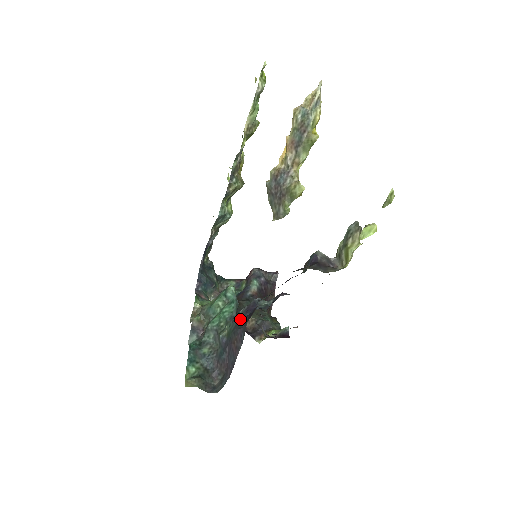
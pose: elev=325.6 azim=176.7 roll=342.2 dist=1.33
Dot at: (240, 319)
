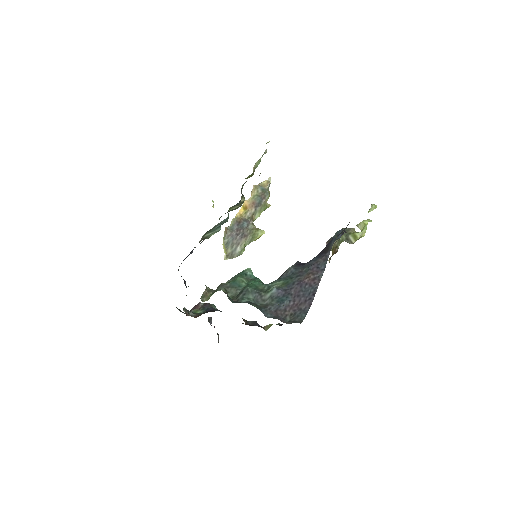
Dot at: (298, 268)
